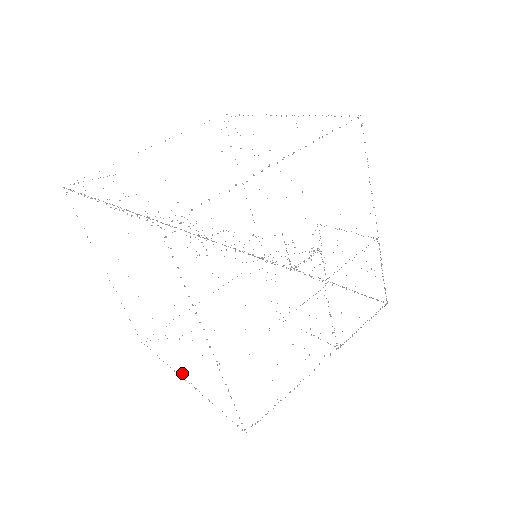
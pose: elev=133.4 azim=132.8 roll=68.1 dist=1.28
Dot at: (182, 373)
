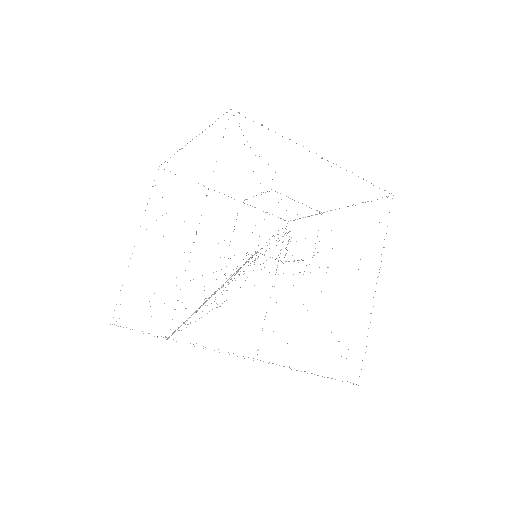
Dot at: occluded
